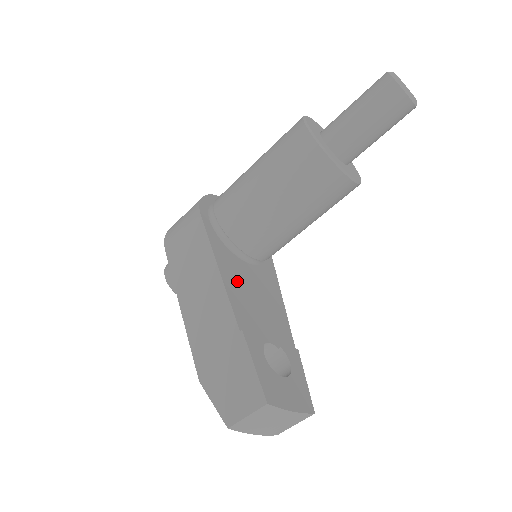
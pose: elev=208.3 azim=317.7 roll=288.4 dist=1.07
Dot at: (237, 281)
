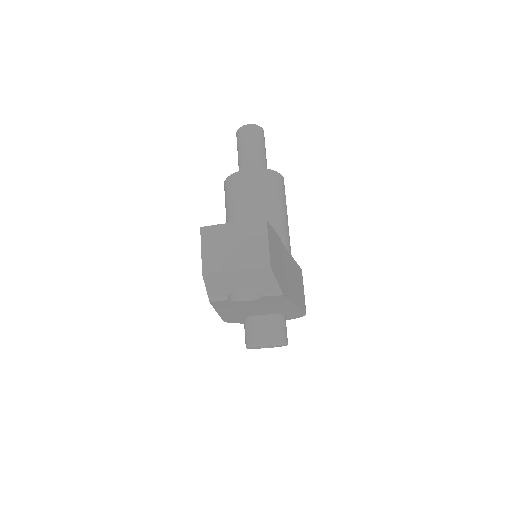
Dot at: occluded
